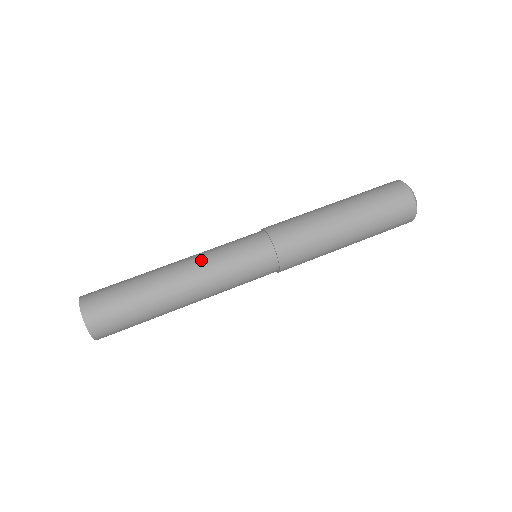
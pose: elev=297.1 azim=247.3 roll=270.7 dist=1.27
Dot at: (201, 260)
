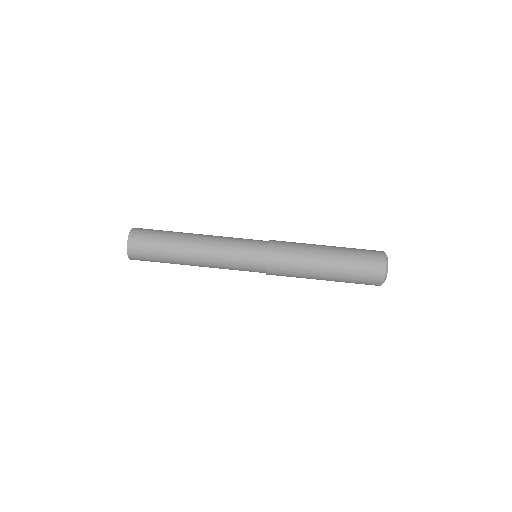
Dot at: (216, 244)
